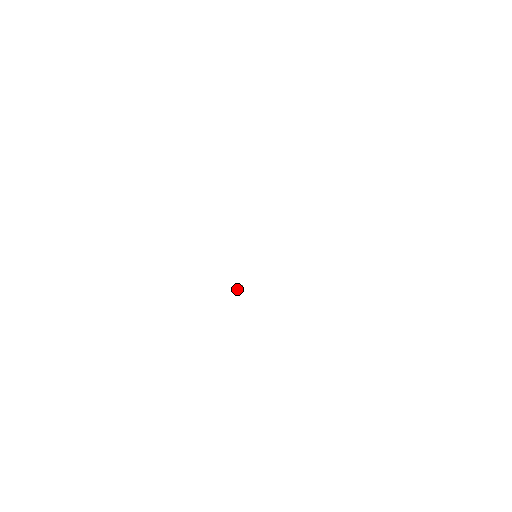
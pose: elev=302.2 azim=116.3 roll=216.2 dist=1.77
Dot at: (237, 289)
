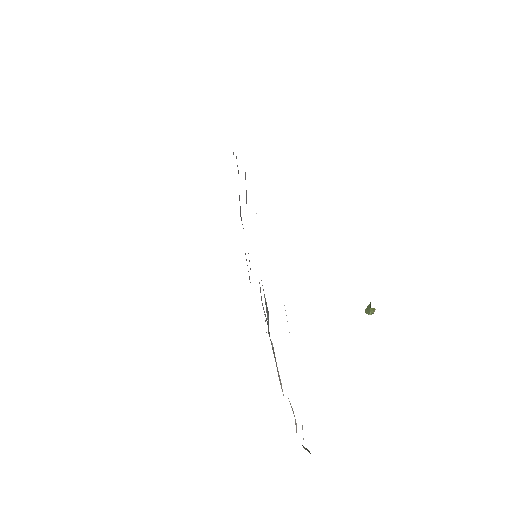
Dot at: (366, 309)
